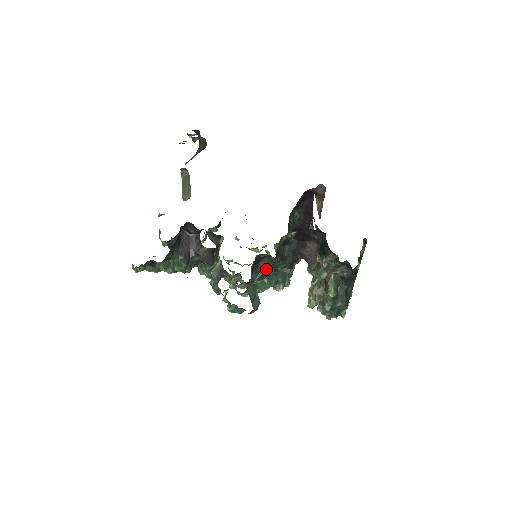
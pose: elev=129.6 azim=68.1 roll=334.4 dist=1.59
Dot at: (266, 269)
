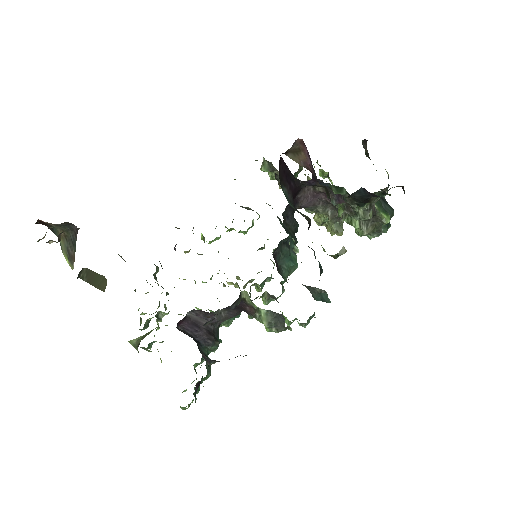
Dot at: (283, 257)
